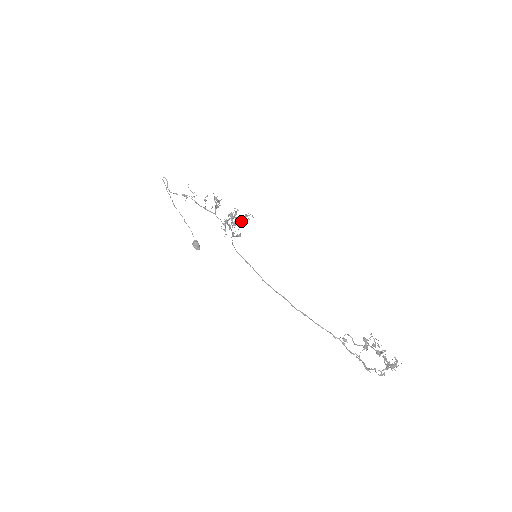
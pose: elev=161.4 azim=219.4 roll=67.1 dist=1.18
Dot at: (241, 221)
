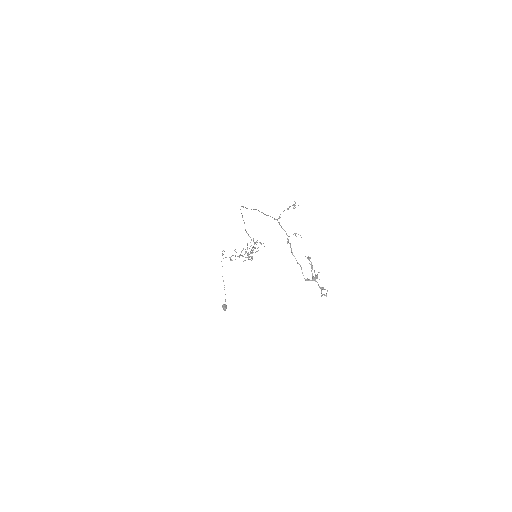
Dot at: (255, 242)
